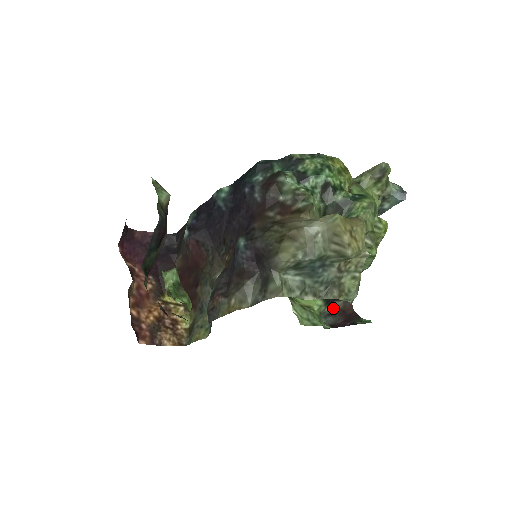
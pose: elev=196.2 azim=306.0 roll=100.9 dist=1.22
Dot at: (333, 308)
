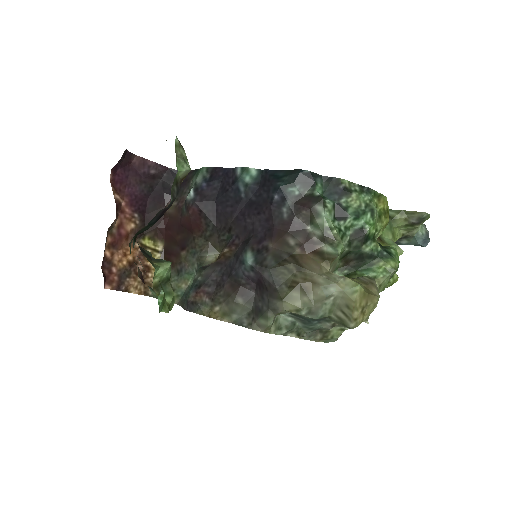
Dot at: occluded
